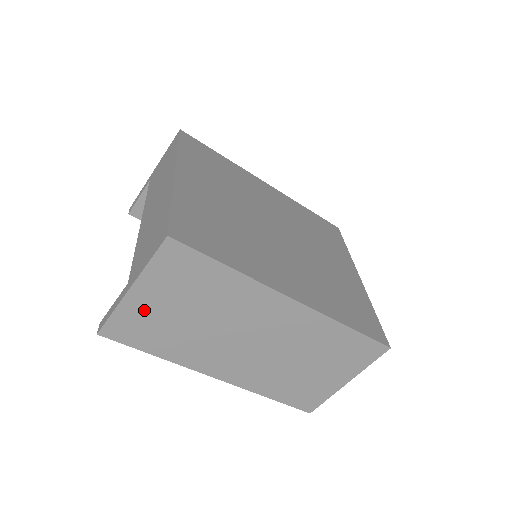
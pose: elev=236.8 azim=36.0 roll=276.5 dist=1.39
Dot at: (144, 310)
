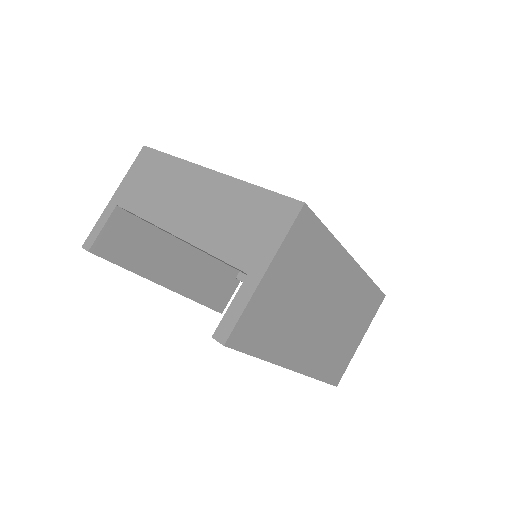
Dot at: (268, 298)
